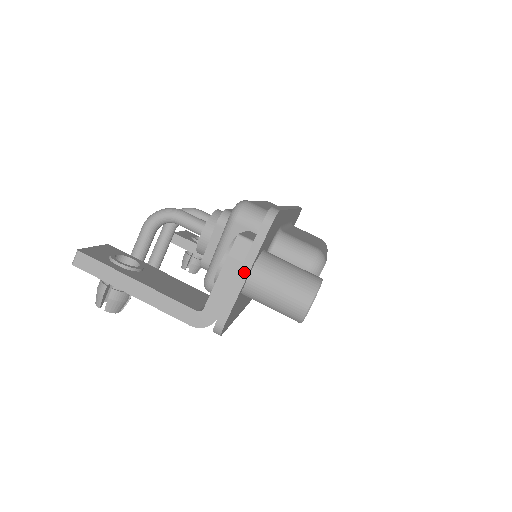
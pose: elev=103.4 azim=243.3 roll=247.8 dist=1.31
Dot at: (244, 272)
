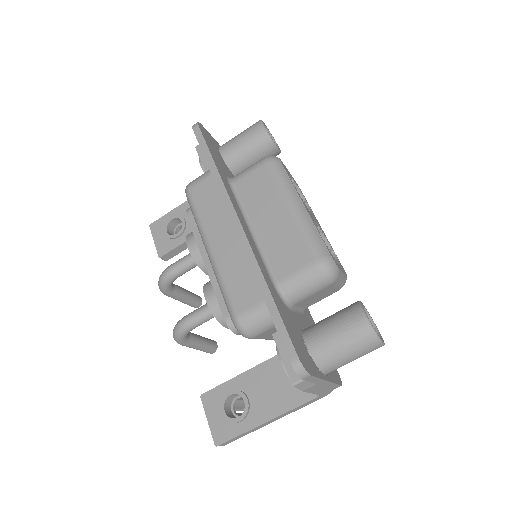
Dot at: (323, 383)
